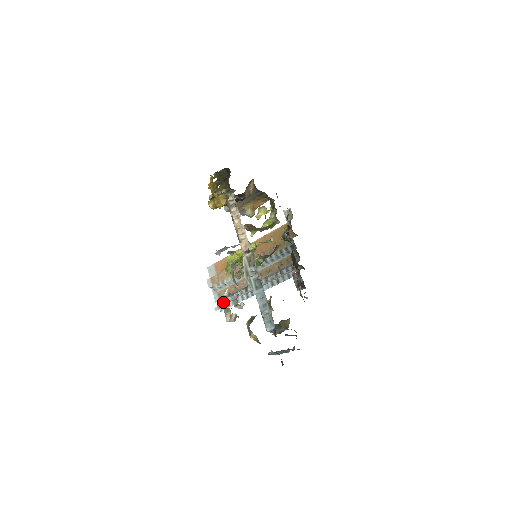
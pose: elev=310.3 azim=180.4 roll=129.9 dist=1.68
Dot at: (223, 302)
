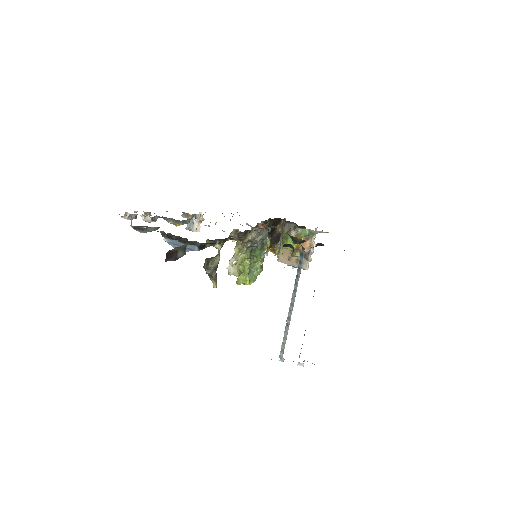
Dot at: occluded
